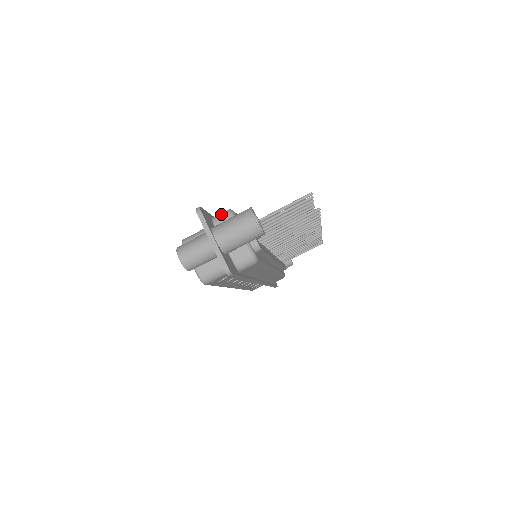
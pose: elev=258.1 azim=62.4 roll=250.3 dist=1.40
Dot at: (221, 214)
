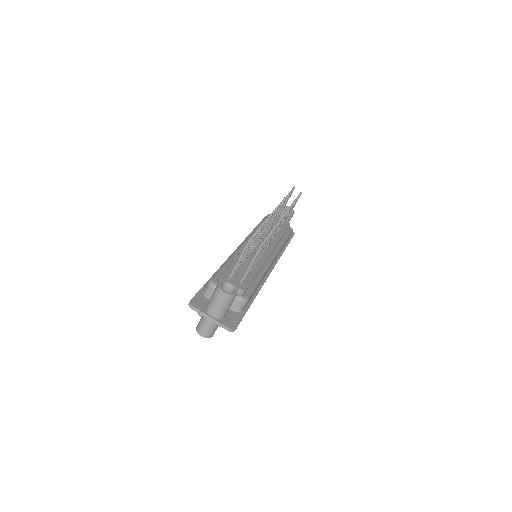
Dot at: (206, 288)
